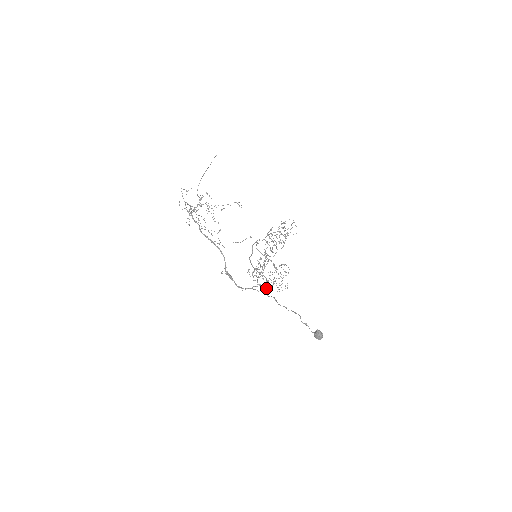
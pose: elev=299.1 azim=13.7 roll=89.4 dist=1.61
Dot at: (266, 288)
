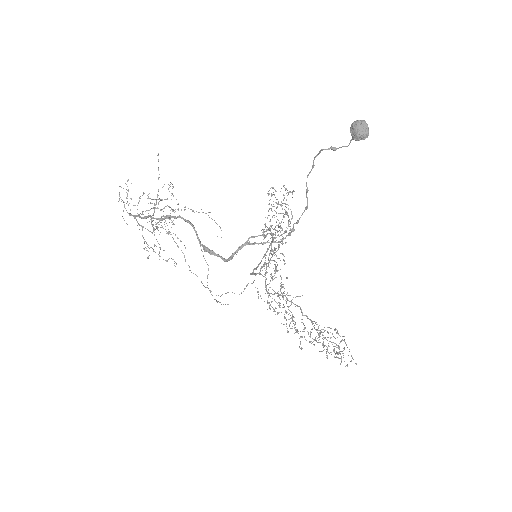
Dot at: (309, 341)
